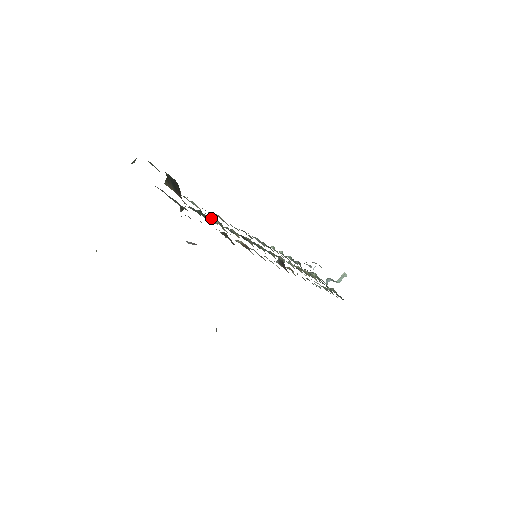
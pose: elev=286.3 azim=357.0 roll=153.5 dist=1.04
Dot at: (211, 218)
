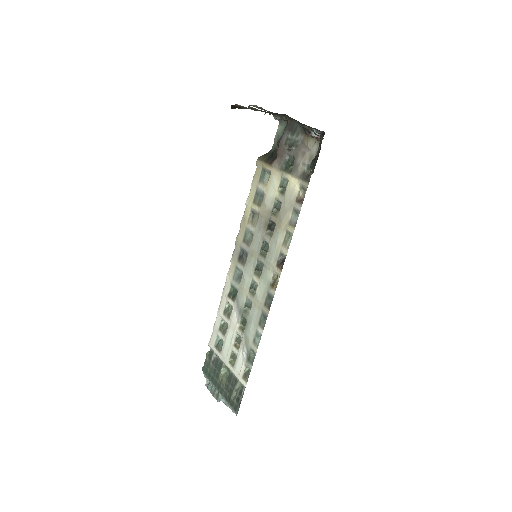
Dot at: (283, 180)
